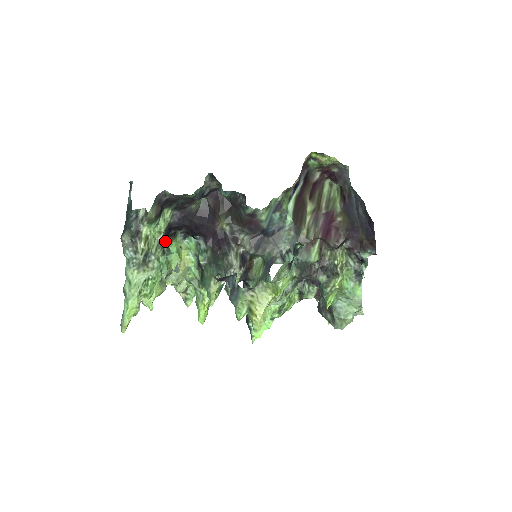
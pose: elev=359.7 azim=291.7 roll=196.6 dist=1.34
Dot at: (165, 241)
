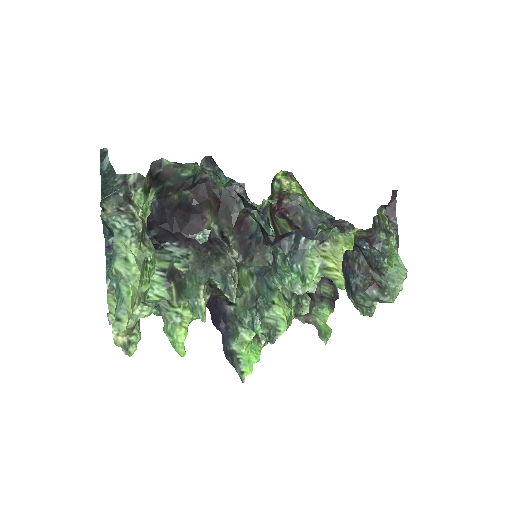
Dot at: occluded
